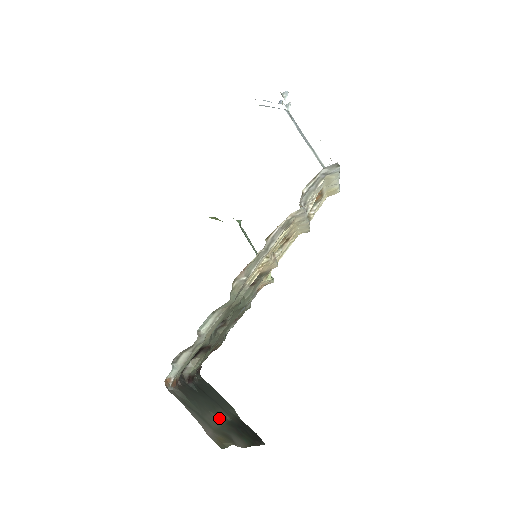
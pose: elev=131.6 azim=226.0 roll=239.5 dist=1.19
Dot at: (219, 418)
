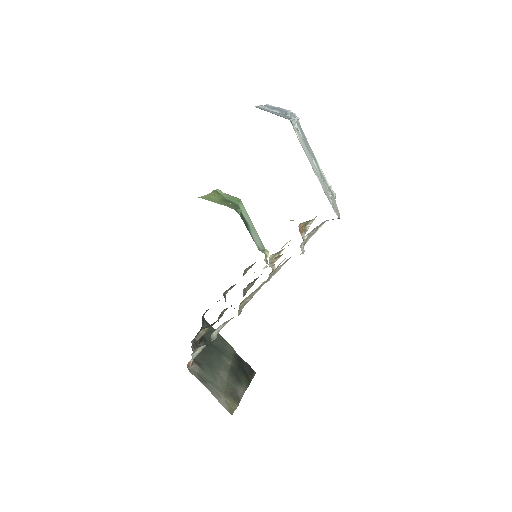
Dot at: (225, 372)
